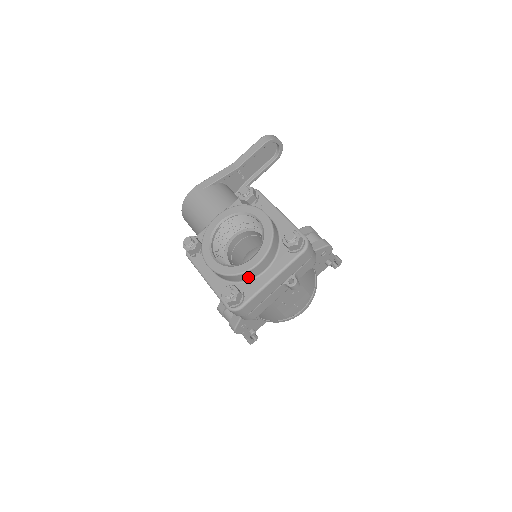
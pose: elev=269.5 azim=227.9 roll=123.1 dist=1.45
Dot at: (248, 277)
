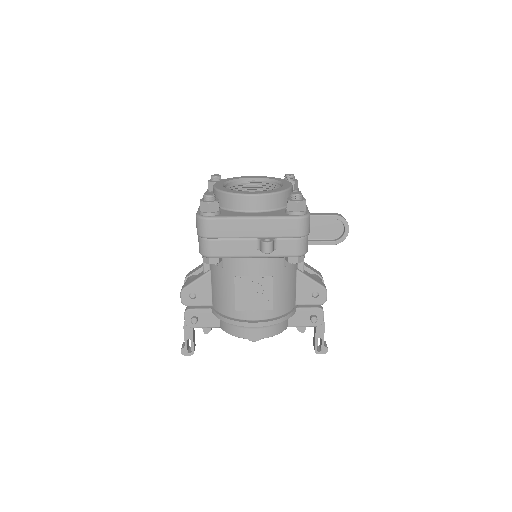
Dot at: (236, 205)
